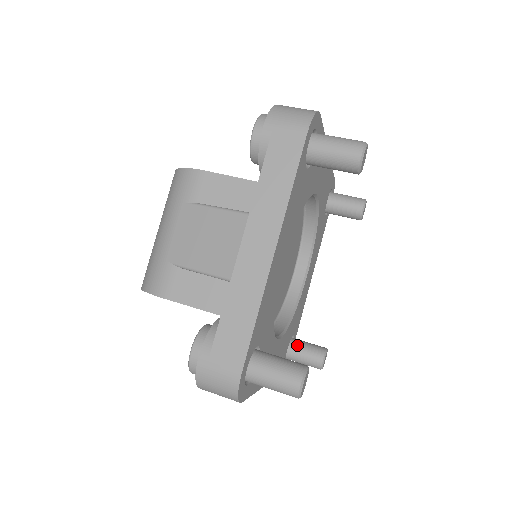
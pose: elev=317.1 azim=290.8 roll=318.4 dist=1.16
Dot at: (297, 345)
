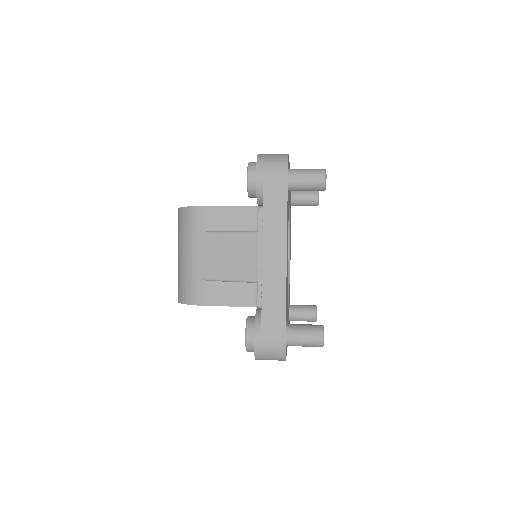
Dot at: (295, 309)
